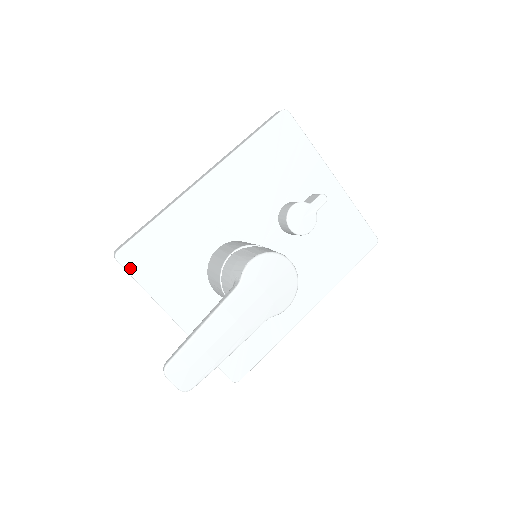
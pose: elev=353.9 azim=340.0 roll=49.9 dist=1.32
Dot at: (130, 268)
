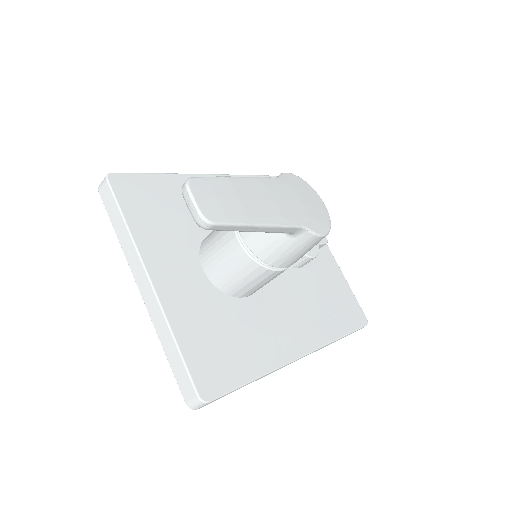
Dot at: (118, 194)
